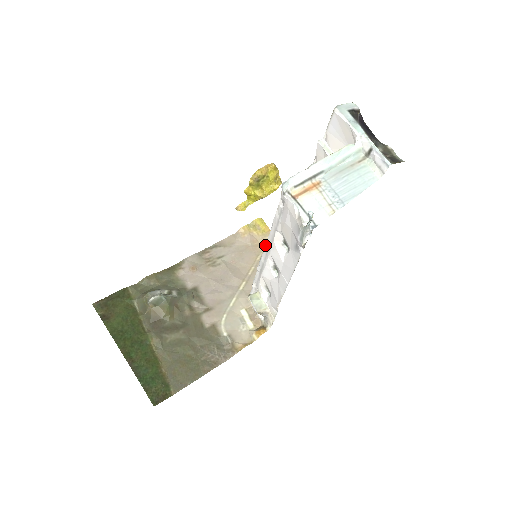
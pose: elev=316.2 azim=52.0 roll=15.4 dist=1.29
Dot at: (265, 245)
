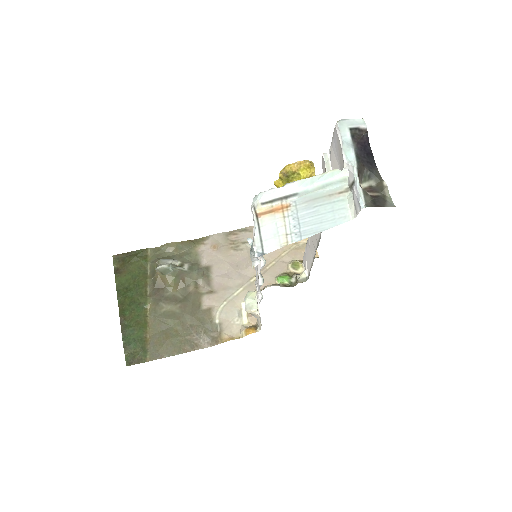
Dot at: (298, 242)
